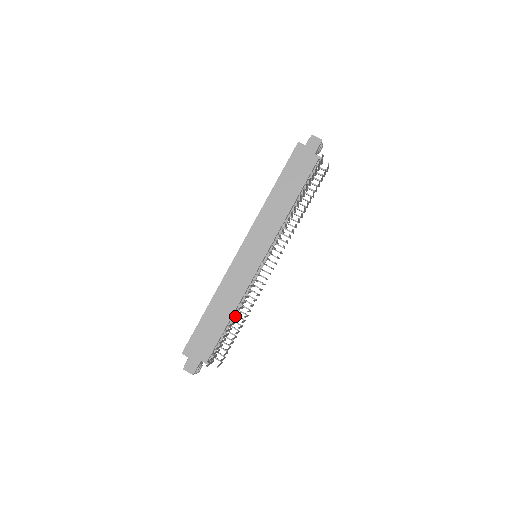
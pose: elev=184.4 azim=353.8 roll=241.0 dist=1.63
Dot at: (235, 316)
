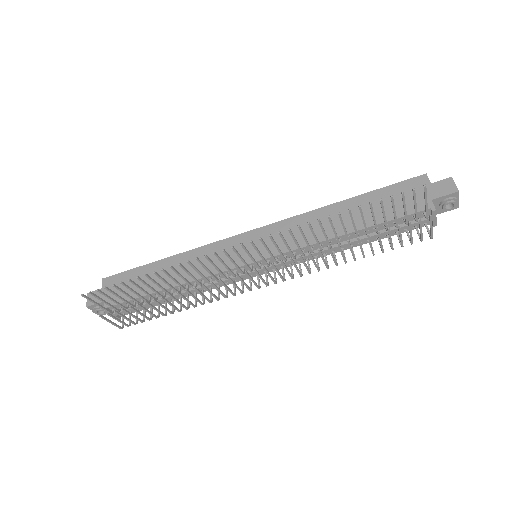
Dot at: (173, 292)
